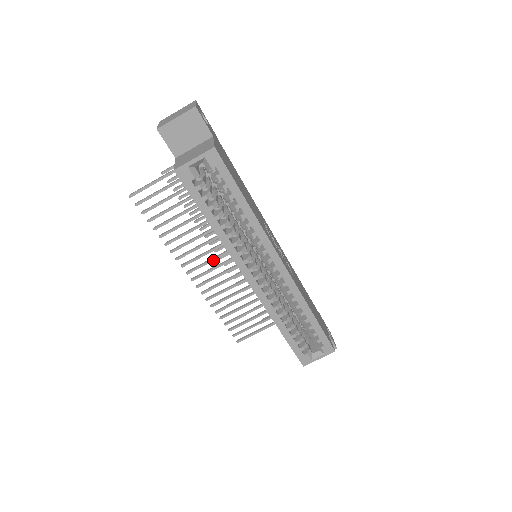
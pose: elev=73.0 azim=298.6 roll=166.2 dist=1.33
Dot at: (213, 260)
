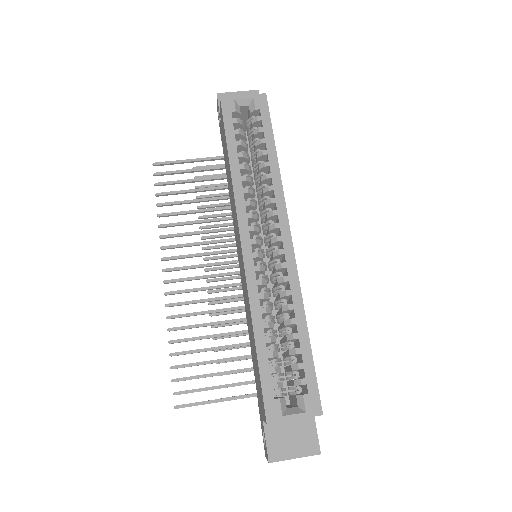
Dot at: (201, 266)
